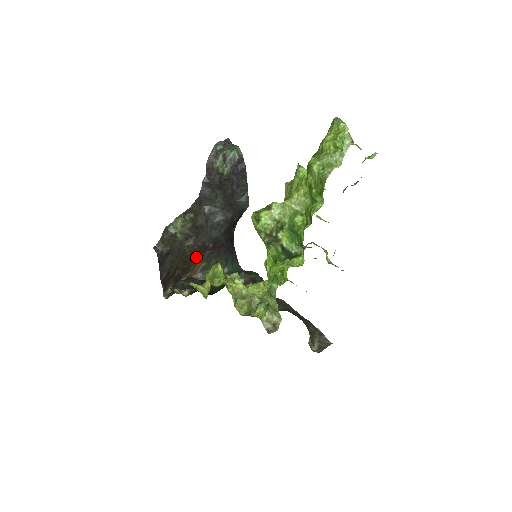
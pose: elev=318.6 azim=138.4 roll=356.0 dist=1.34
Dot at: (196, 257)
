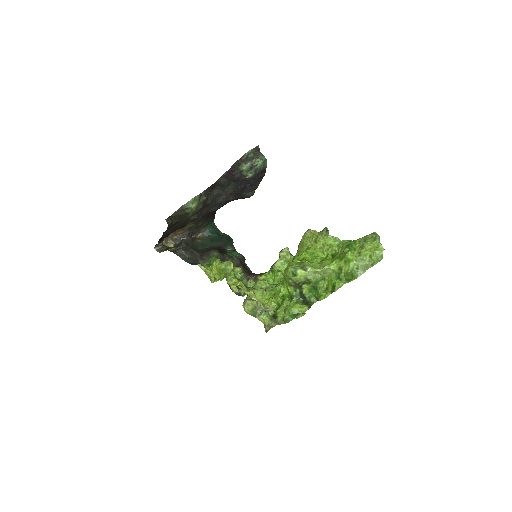
Dot at: occluded
